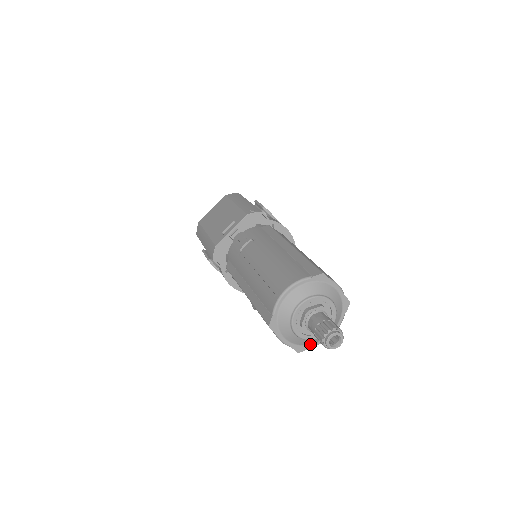
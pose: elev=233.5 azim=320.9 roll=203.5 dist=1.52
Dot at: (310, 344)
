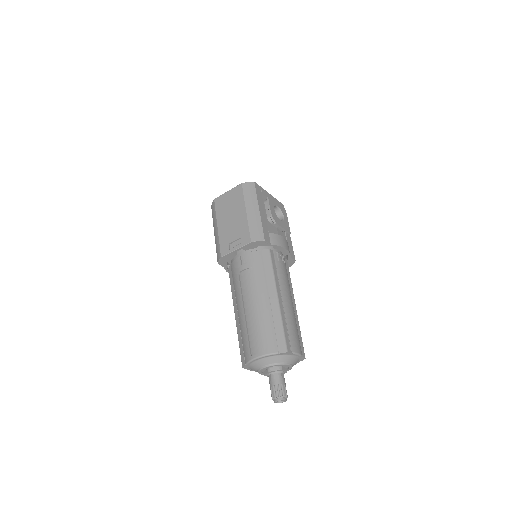
Dot at: occluded
